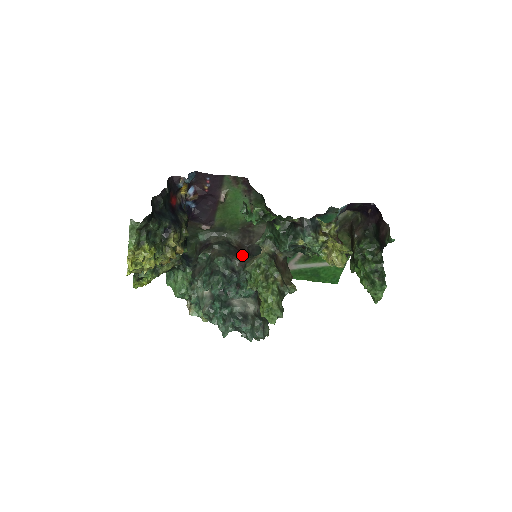
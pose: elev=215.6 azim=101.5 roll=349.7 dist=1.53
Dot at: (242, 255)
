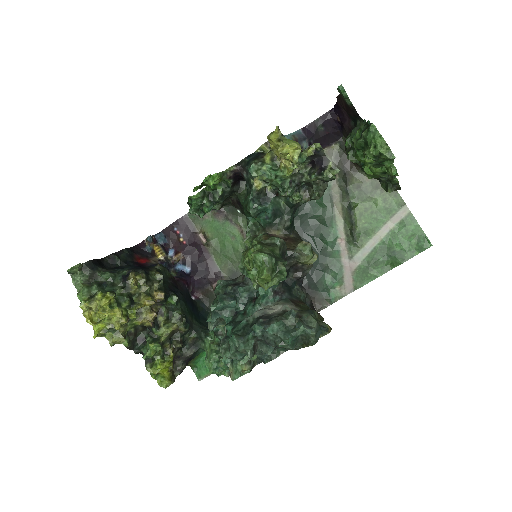
Dot at: occluded
